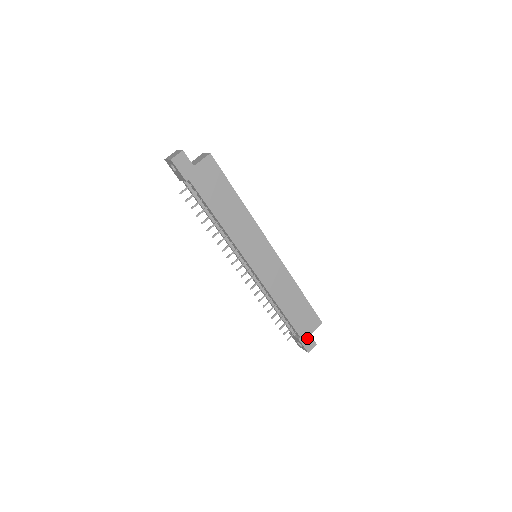
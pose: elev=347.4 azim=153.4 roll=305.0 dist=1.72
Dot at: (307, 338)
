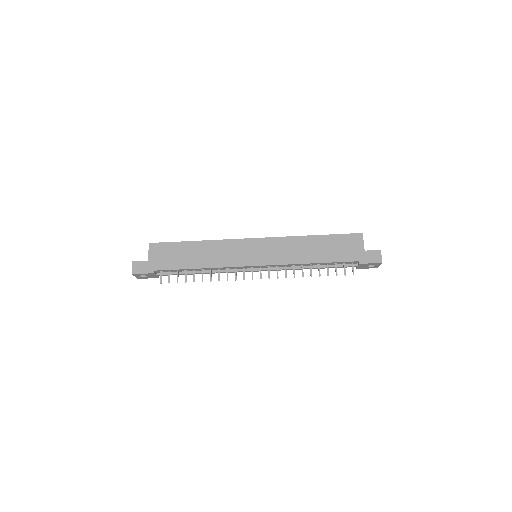
Dot at: (365, 256)
